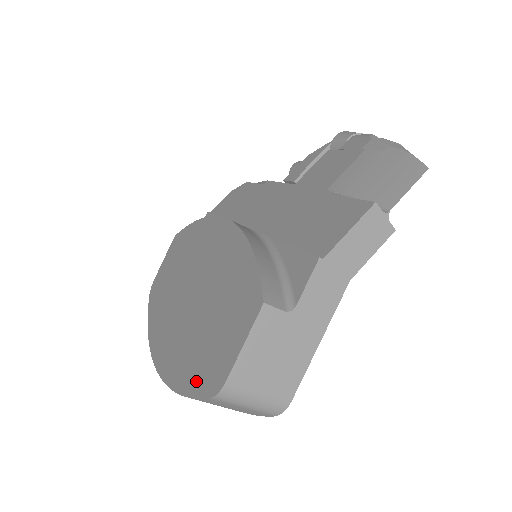
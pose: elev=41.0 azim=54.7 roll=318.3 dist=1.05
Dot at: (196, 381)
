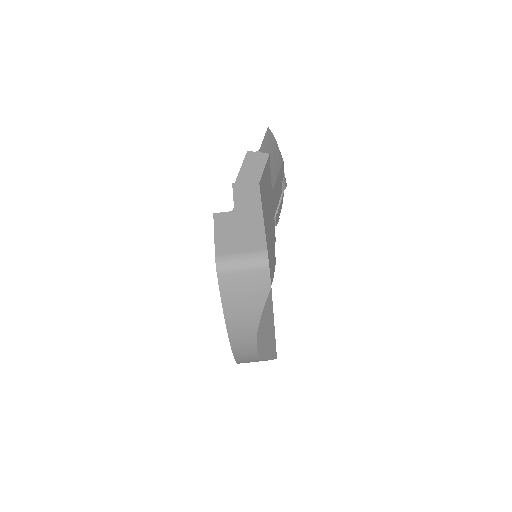
Dot at: occluded
